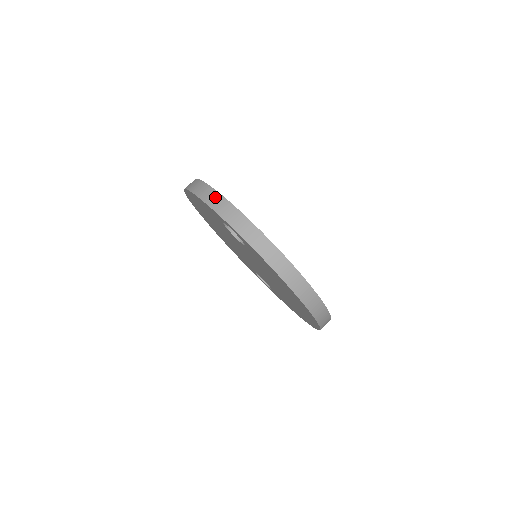
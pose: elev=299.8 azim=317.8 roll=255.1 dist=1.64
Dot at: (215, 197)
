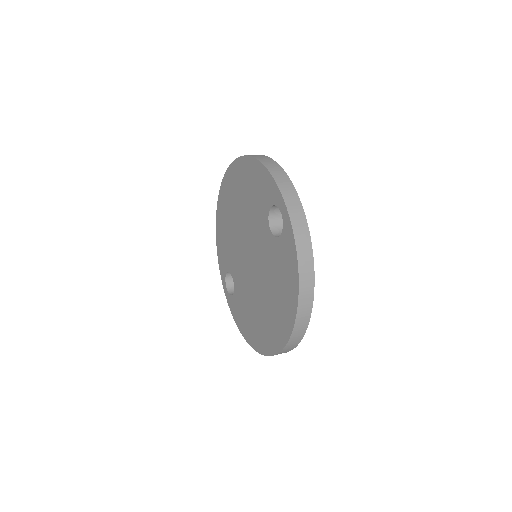
Dot at: (285, 179)
